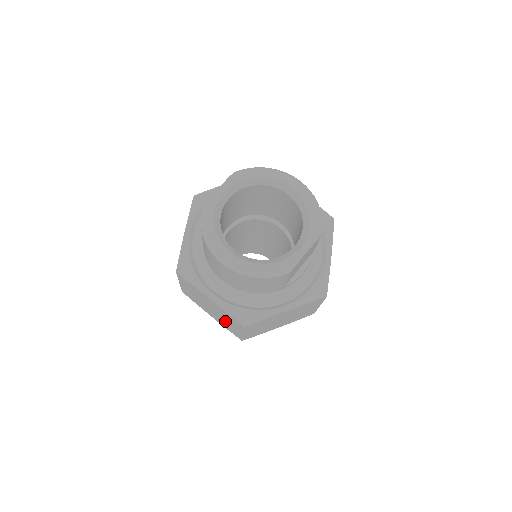
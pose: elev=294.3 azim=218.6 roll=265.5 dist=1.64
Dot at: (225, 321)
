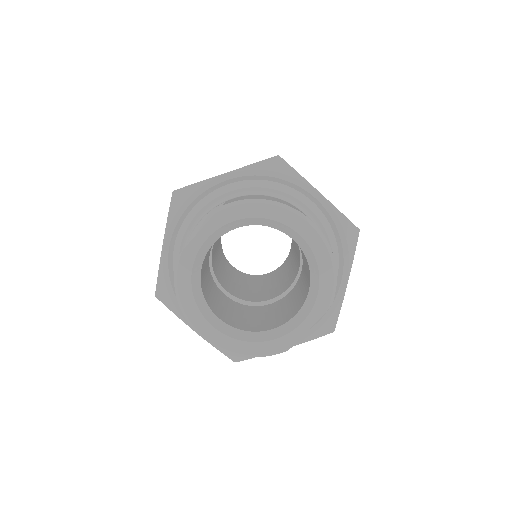
Dot at: occluded
